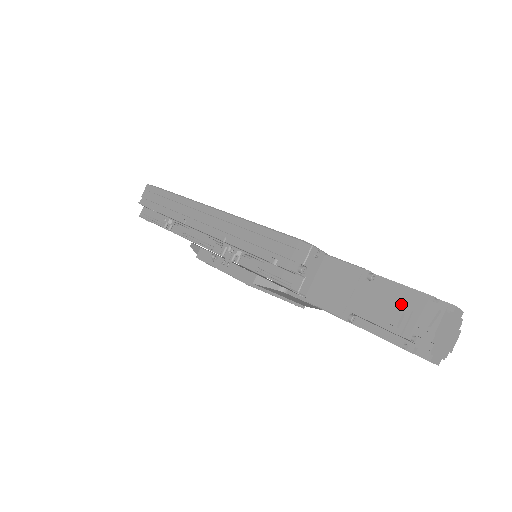
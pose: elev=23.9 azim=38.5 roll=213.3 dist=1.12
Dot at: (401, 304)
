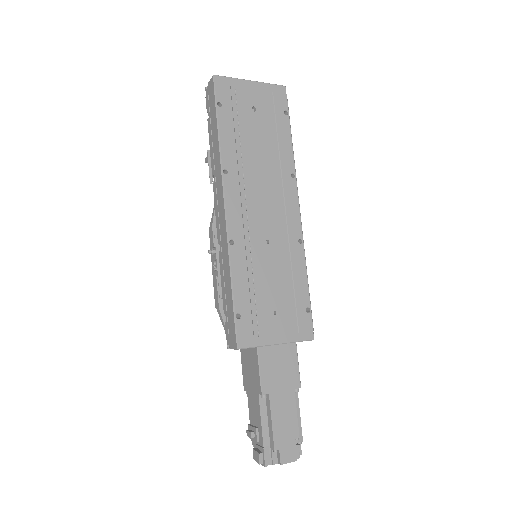
Dot at: (259, 431)
